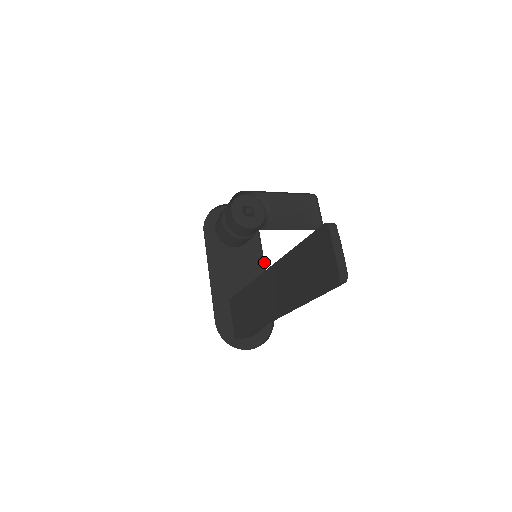
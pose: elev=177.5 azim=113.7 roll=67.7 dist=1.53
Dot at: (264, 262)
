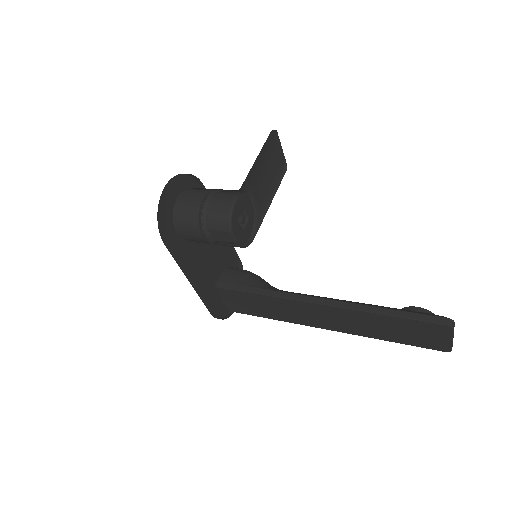
Dot at: occluded
